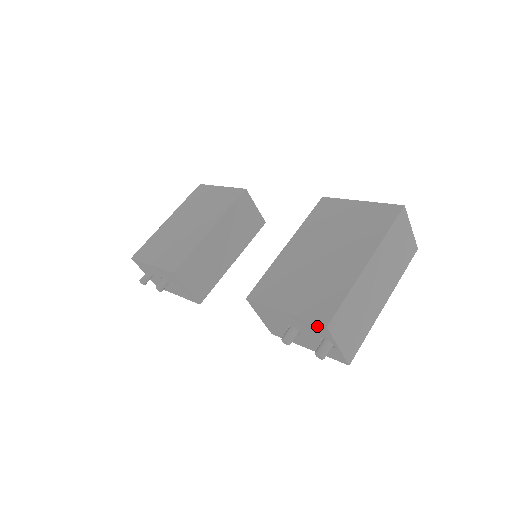
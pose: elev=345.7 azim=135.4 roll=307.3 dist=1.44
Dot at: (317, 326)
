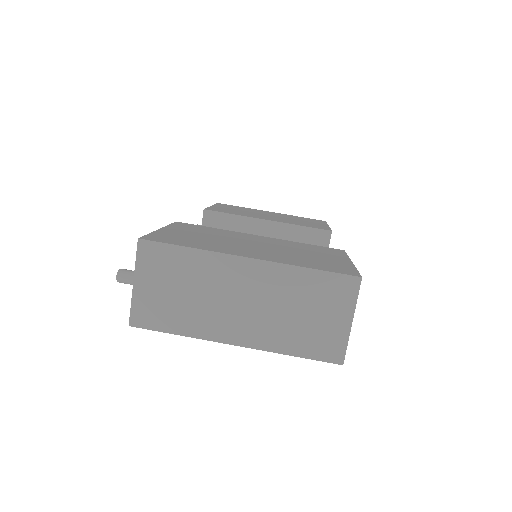
Dot at: occluded
